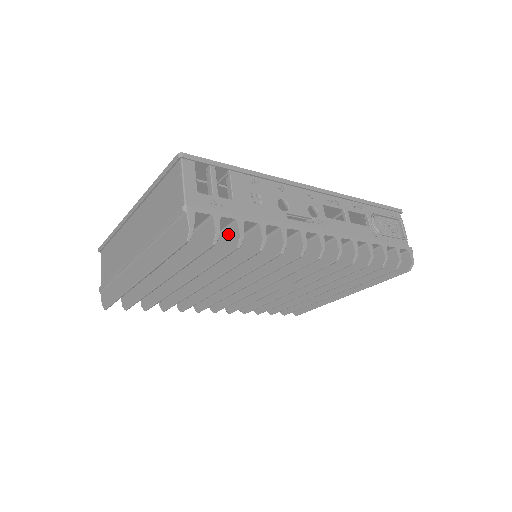
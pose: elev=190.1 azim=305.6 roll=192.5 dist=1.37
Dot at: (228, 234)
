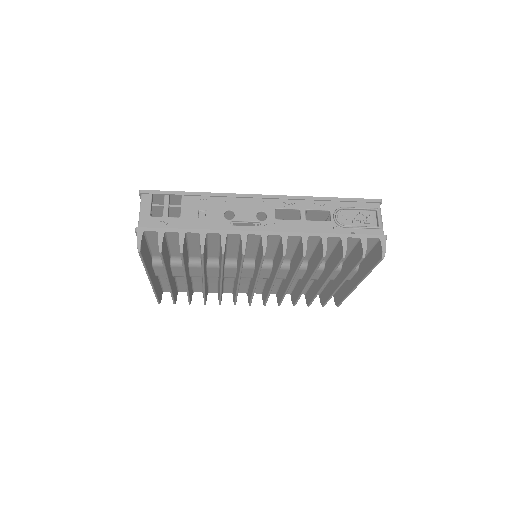
Dot at: occluded
